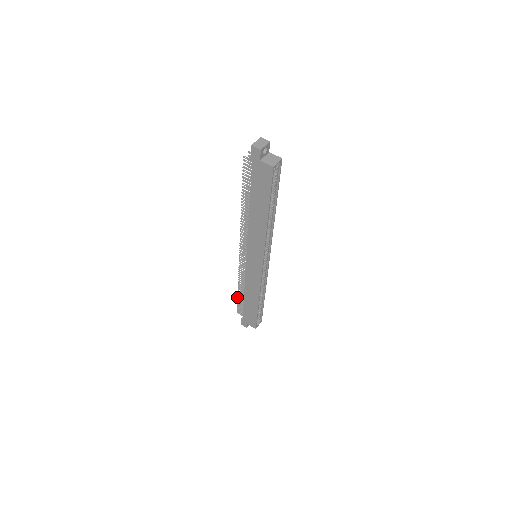
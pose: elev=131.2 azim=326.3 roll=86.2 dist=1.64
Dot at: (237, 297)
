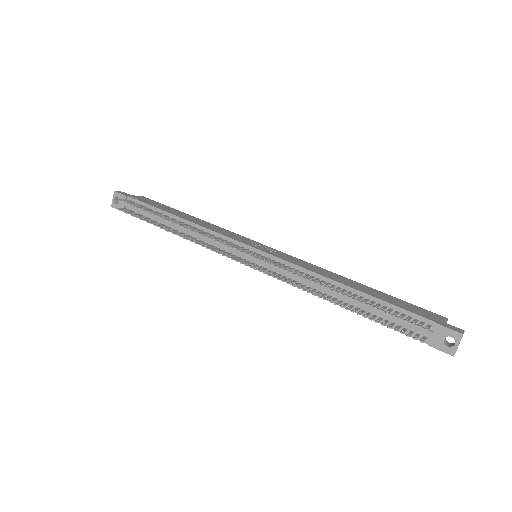
Dot at: occluded
